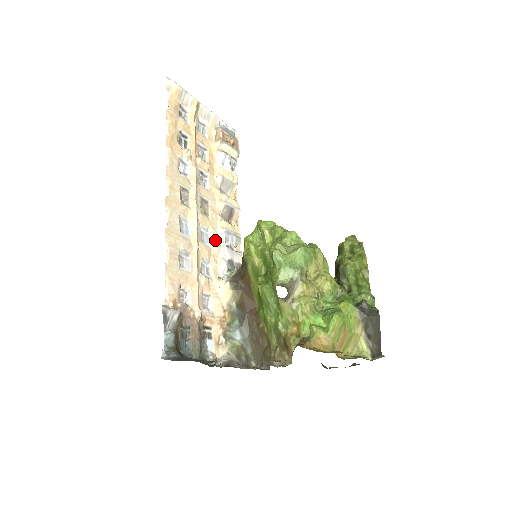
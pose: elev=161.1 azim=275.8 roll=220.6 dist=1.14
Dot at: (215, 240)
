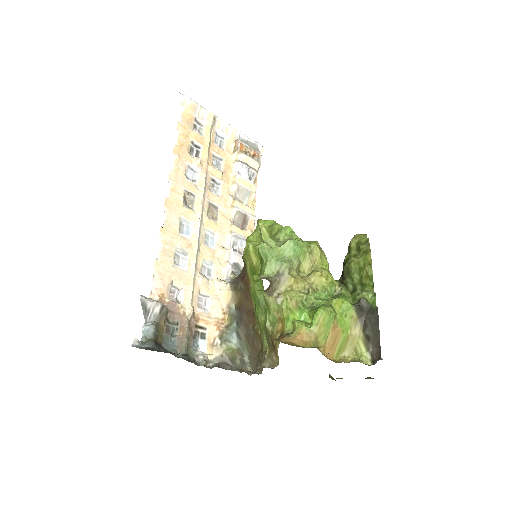
Dot at: (222, 244)
